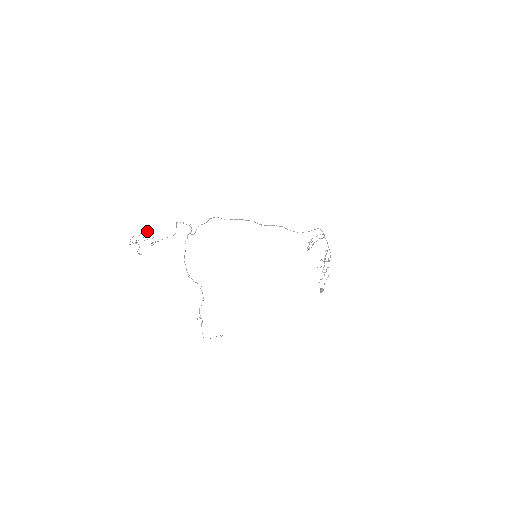
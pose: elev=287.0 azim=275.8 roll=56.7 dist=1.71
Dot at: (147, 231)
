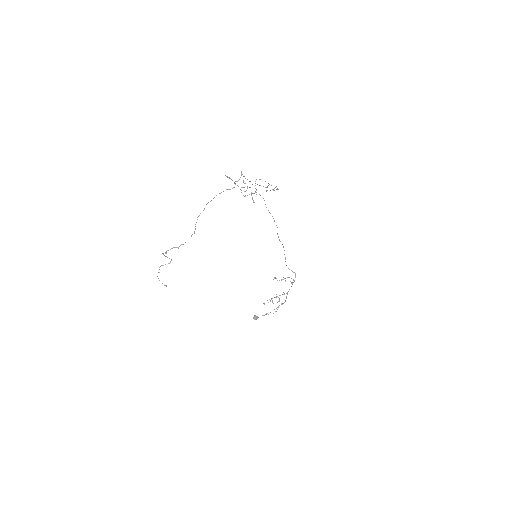
Dot at: occluded
